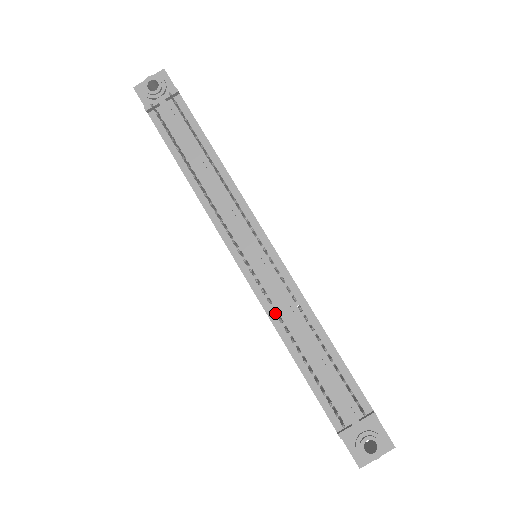
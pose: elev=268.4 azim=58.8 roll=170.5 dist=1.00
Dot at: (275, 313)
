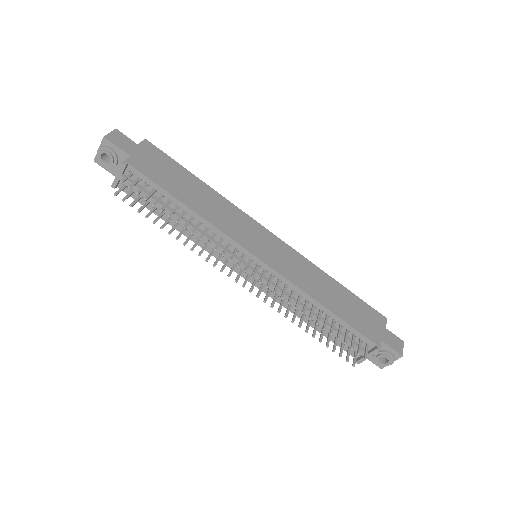
Dot at: (284, 302)
